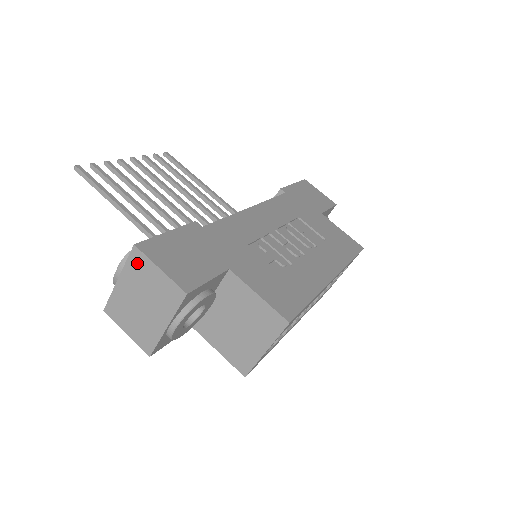
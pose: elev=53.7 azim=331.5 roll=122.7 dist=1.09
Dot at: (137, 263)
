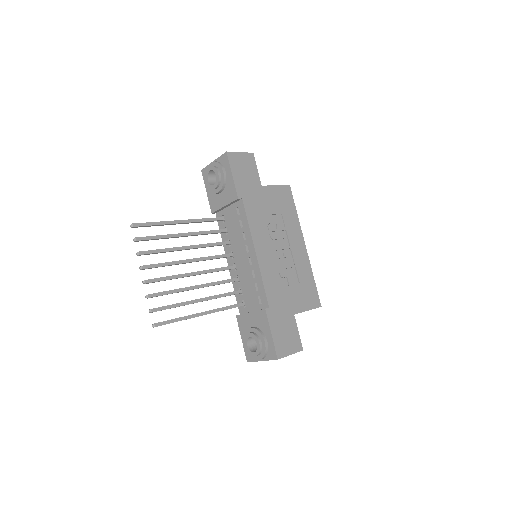
Dot at: occluded
